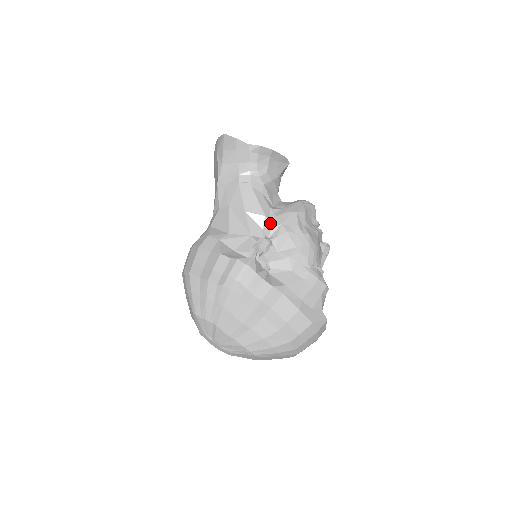
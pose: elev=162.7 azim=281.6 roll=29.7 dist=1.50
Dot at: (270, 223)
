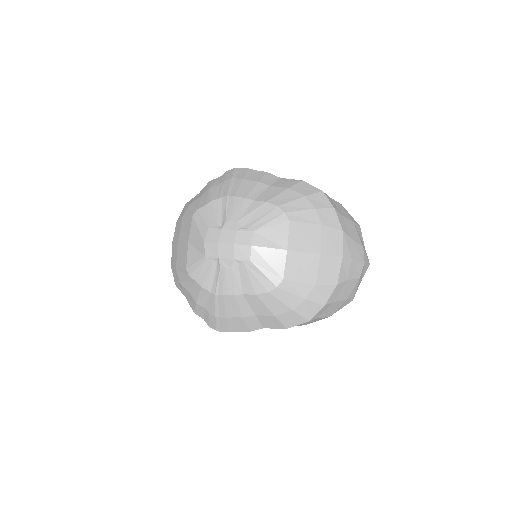
Dot at: occluded
